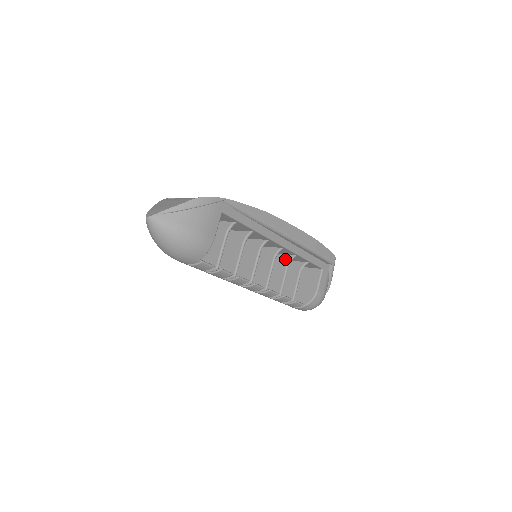
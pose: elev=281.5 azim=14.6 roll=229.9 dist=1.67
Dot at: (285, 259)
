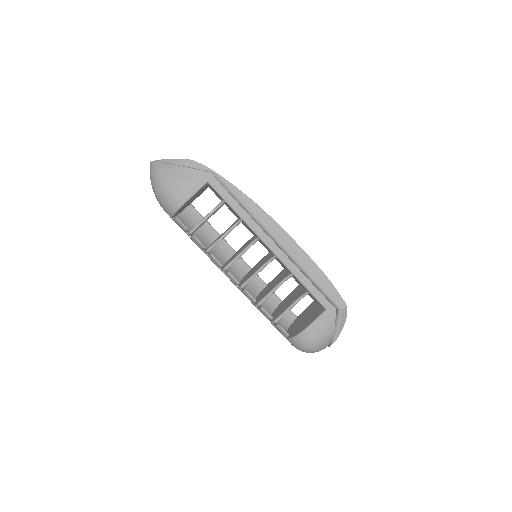
Dot at: (285, 275)
